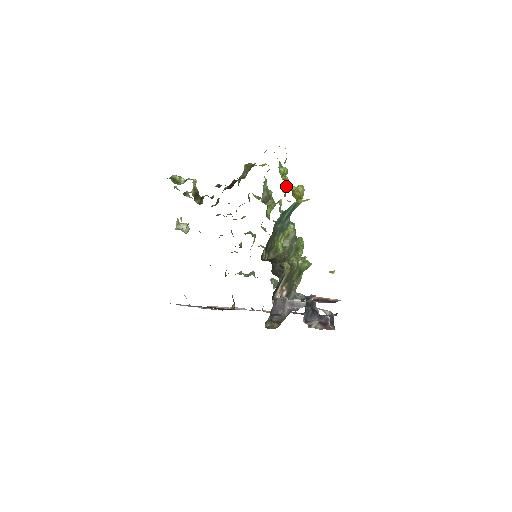
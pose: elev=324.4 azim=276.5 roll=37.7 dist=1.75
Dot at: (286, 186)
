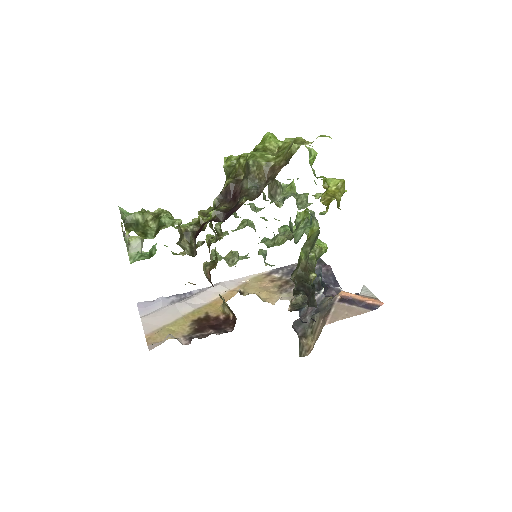
Dot at: occluded
